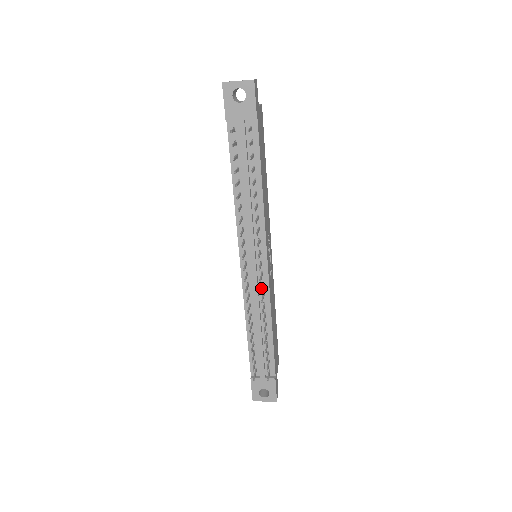
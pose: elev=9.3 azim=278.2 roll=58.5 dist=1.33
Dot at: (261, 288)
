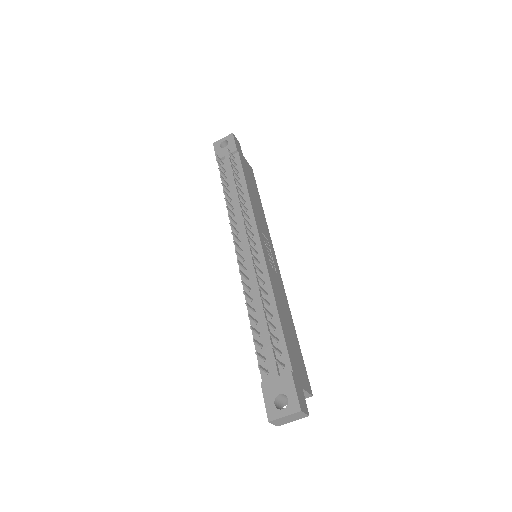
Dot at: (253, 256)
